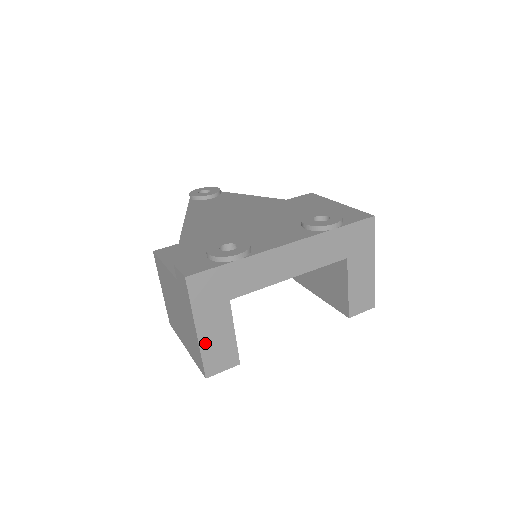
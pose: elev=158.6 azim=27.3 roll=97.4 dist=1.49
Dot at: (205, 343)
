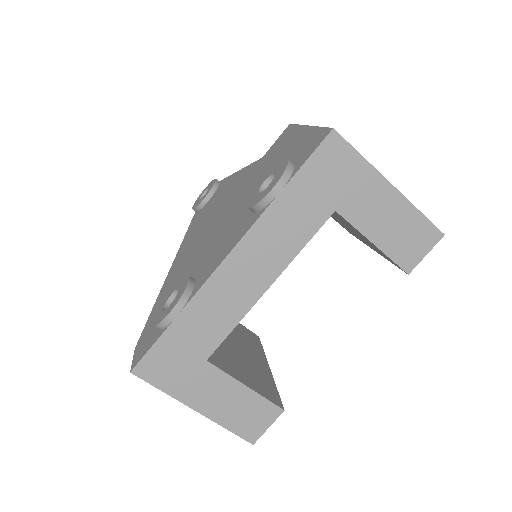
Dot at: (218, 415)
